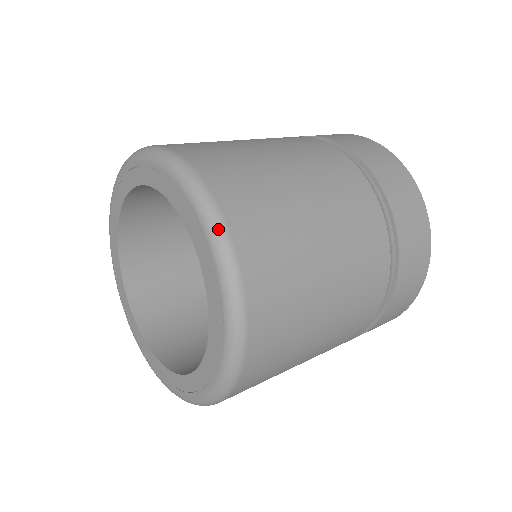
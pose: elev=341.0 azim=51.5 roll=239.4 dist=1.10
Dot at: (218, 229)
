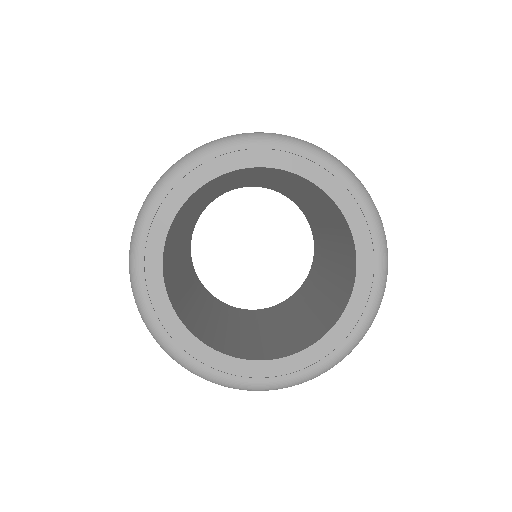
Dot at: (387, 273)
